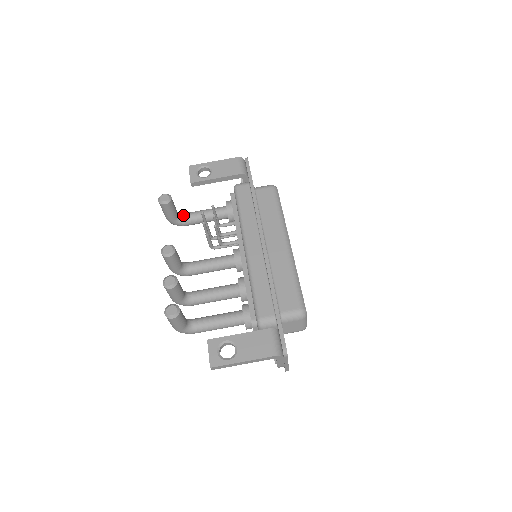
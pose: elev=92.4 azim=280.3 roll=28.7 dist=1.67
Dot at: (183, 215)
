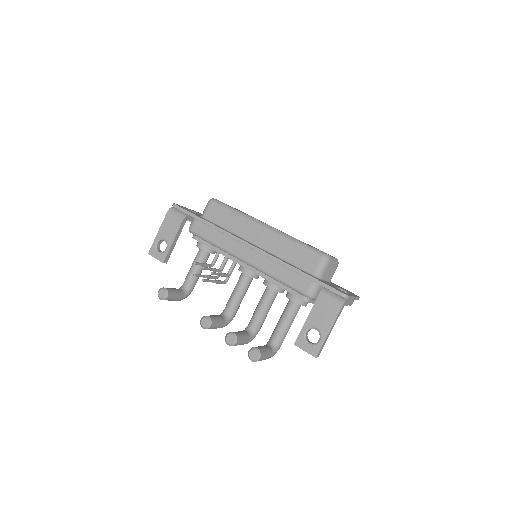
Dot at: (184, 286)
